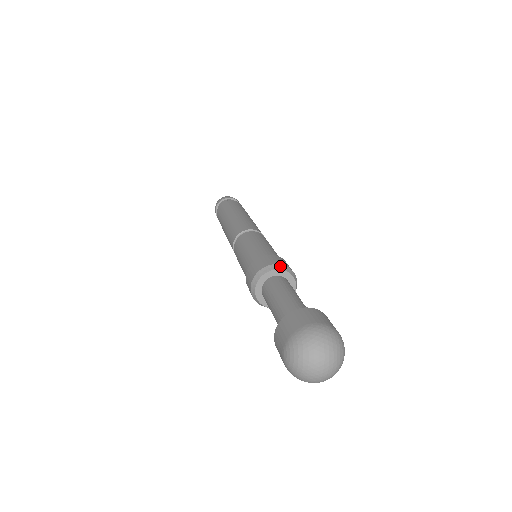
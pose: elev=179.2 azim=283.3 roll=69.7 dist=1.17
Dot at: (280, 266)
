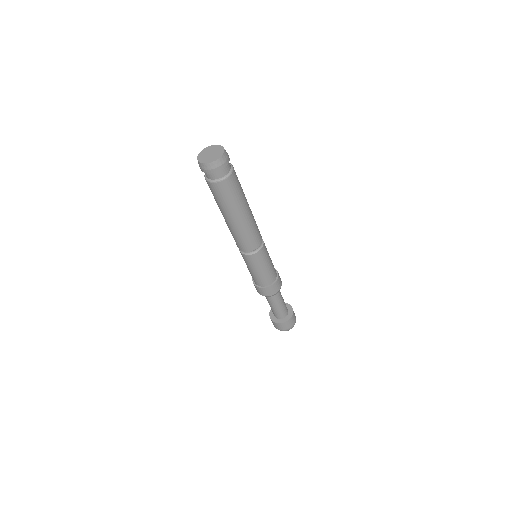
Dot at: occluded
